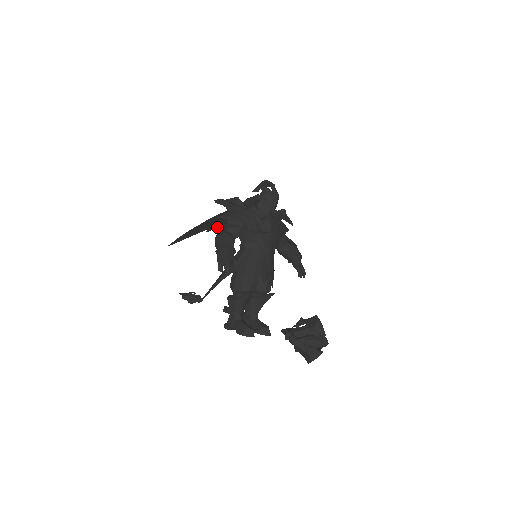
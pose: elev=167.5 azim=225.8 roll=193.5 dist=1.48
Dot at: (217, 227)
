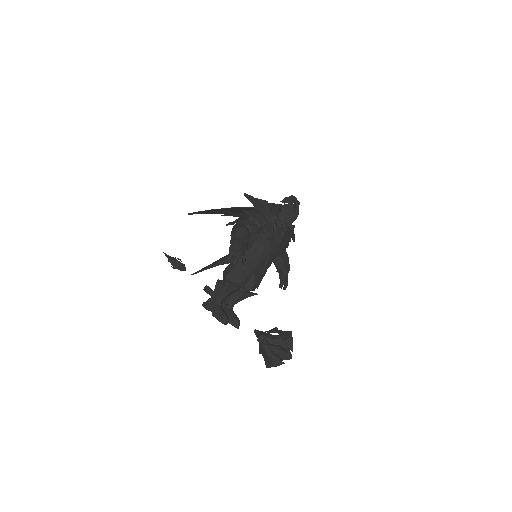
Dot at: (232, 215)
